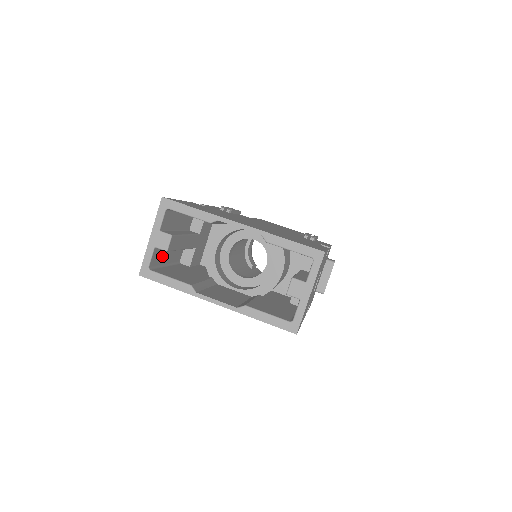
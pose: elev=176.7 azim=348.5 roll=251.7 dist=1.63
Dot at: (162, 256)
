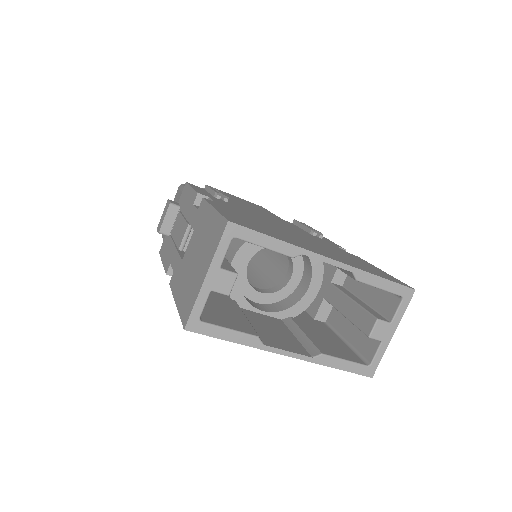
Dot at: occluded
